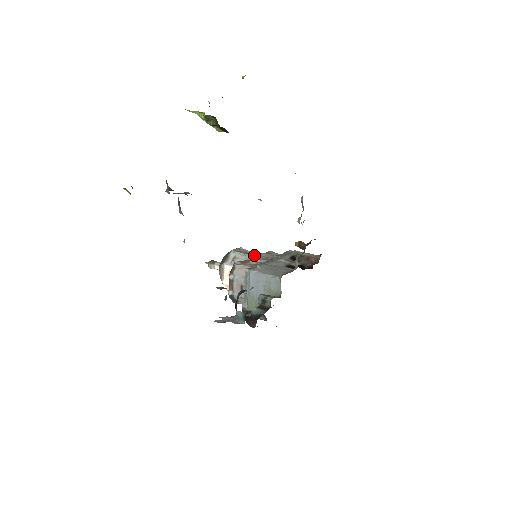
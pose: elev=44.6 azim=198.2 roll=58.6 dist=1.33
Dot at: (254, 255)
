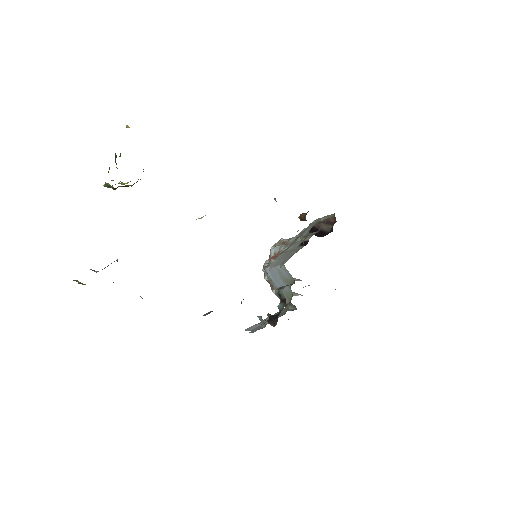
Dot at: occluded
